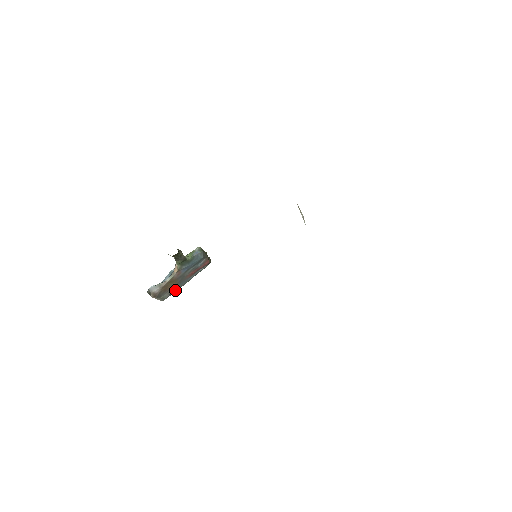
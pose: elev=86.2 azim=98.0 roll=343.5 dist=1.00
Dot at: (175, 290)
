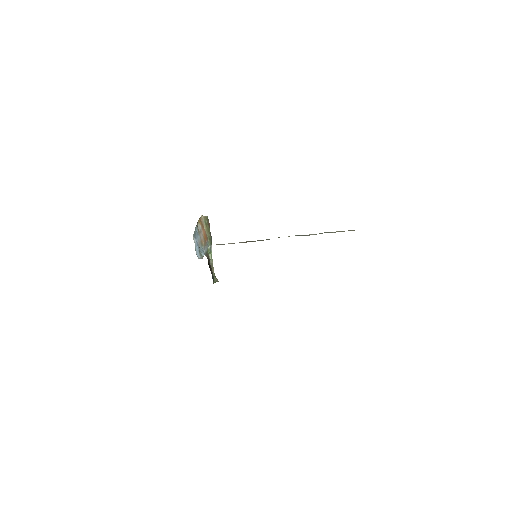
Dot at: occluded
